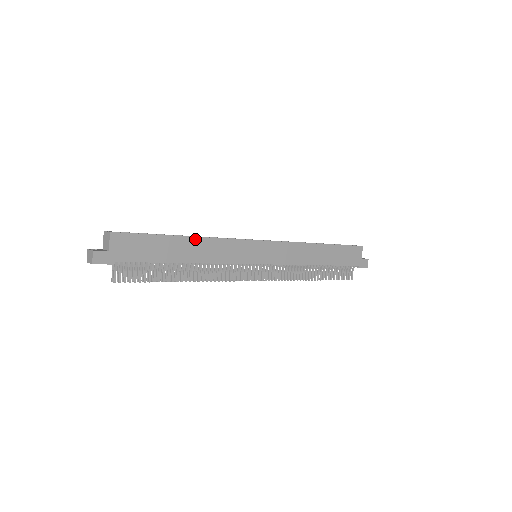
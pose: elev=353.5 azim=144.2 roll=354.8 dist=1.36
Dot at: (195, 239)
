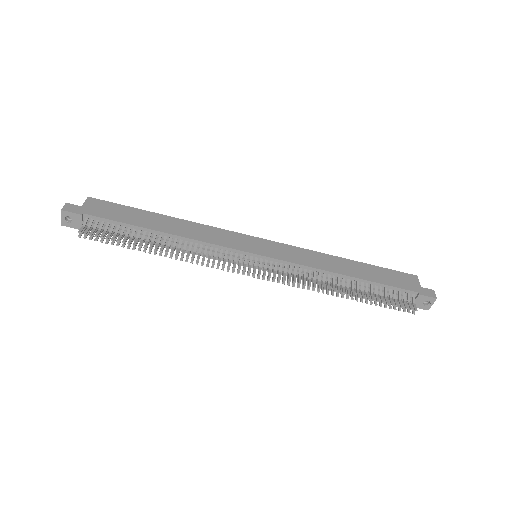
Dot at: (176, 219)
